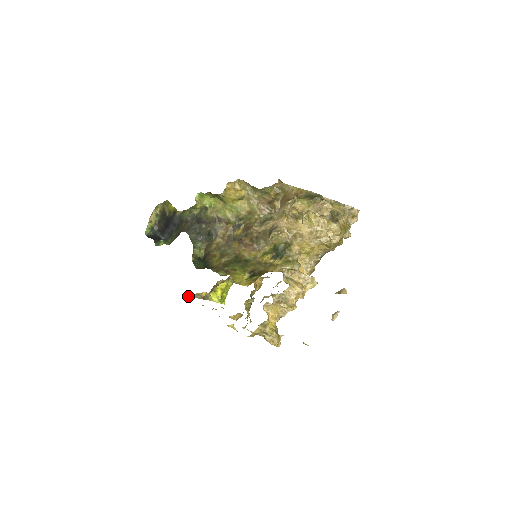
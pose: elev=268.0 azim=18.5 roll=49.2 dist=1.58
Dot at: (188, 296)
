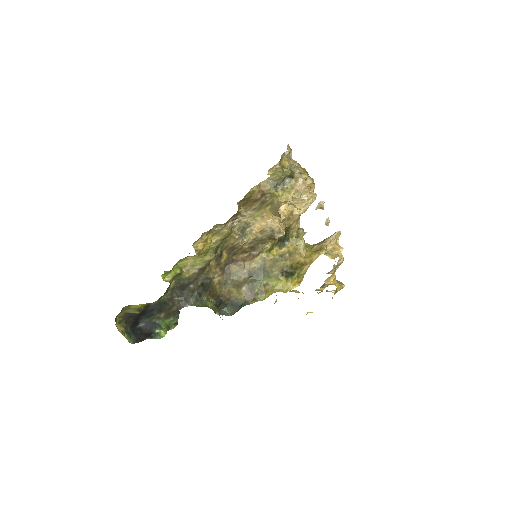
Dot at: occluded
